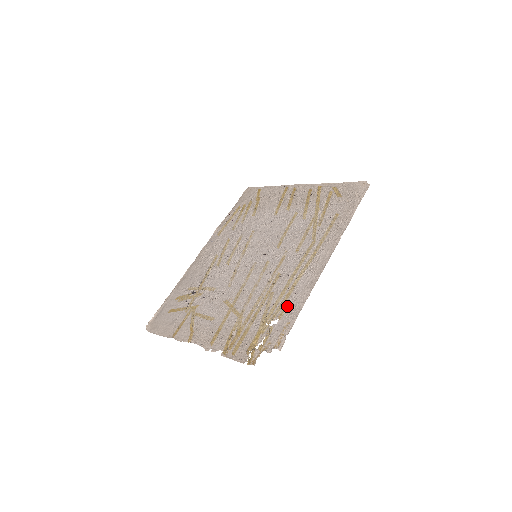
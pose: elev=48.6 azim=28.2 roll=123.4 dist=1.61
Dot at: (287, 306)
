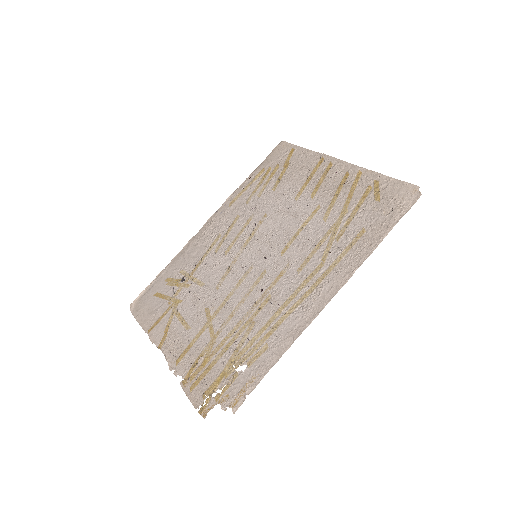
Dot at: (261, 351)
